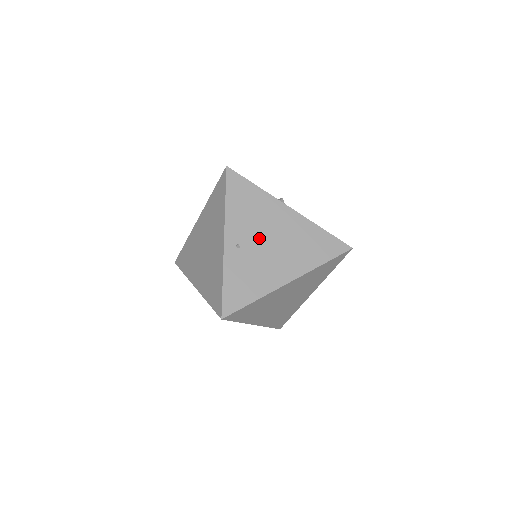
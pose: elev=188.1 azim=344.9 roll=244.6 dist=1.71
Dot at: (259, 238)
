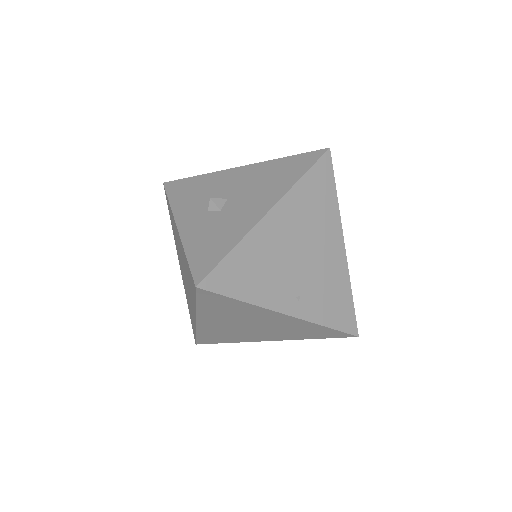
Dot at: (295, 268)
